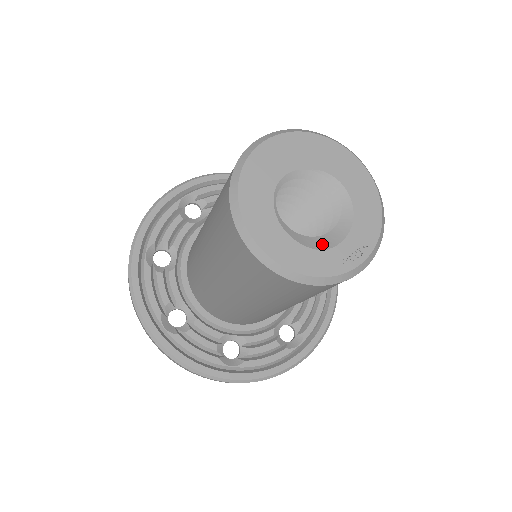
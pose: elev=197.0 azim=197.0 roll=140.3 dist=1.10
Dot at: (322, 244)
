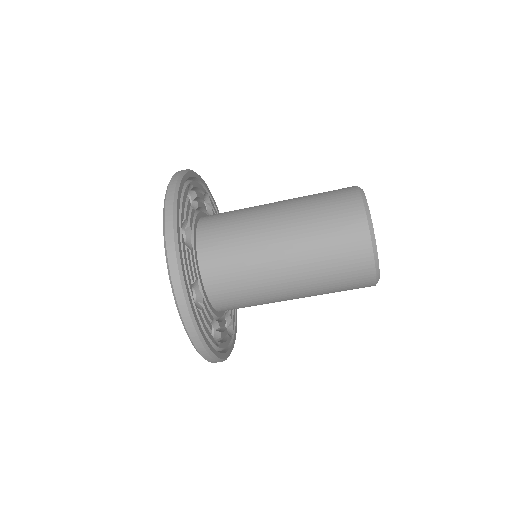
Dot at: occluded
